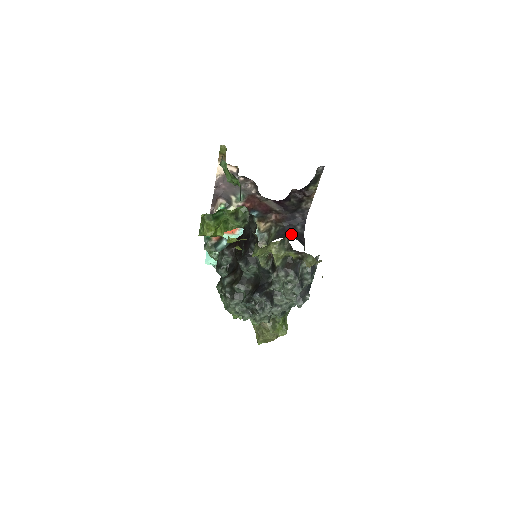
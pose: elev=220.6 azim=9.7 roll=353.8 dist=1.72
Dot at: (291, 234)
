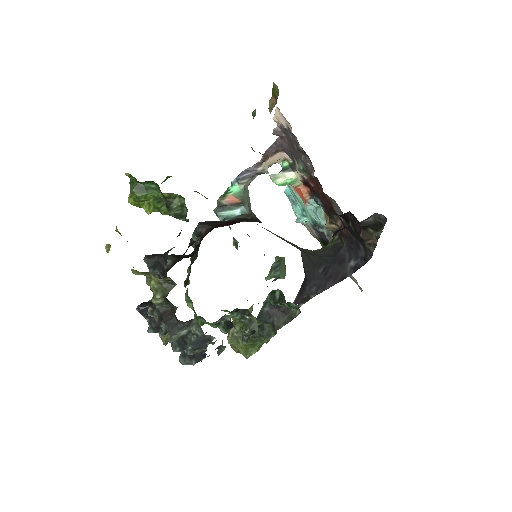
Dot at: (334, 263)
